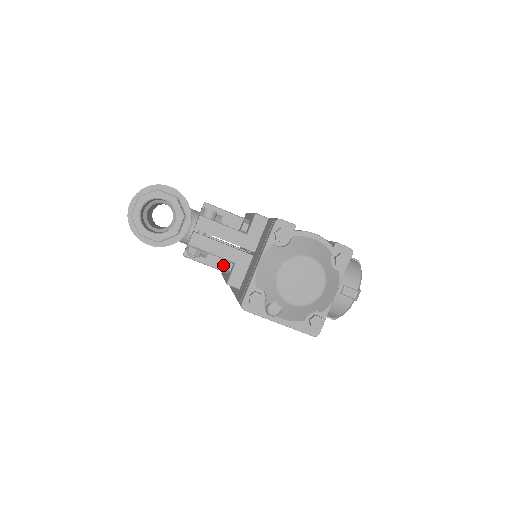
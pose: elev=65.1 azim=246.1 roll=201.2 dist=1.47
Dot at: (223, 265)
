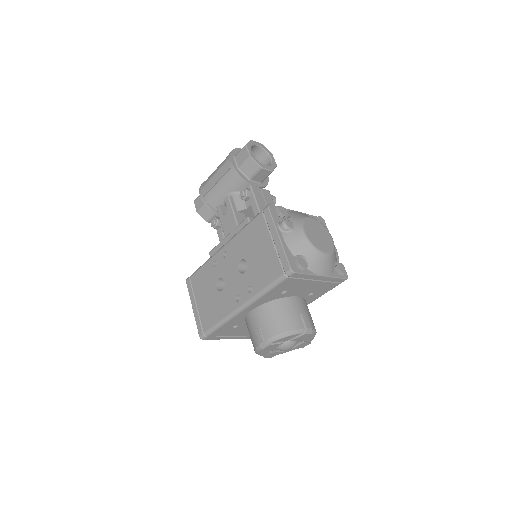
Dot at: occluded
